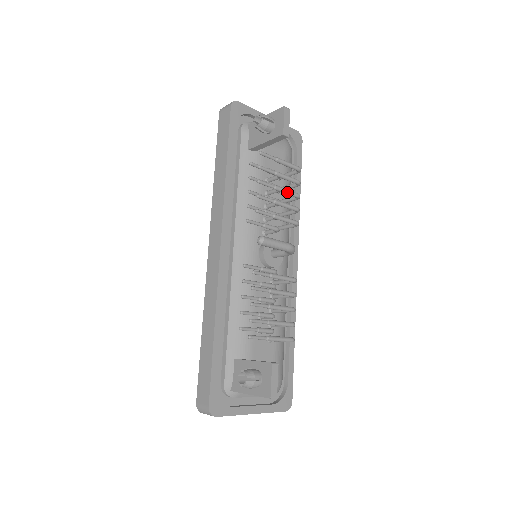
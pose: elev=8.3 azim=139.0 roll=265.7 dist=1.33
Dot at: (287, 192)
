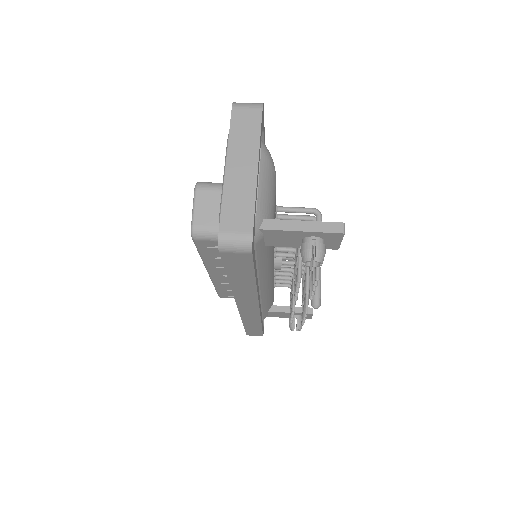
Dot at: occluded
